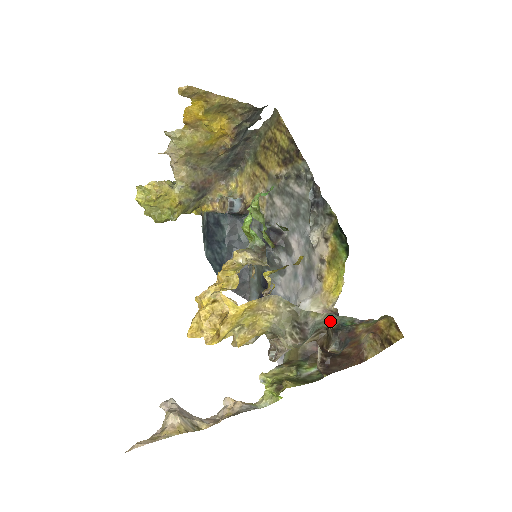
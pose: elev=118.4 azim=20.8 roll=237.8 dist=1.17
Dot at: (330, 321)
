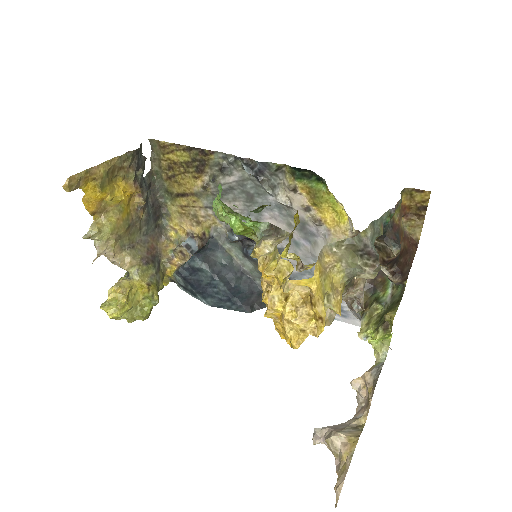
Dot at: (376, 229)
